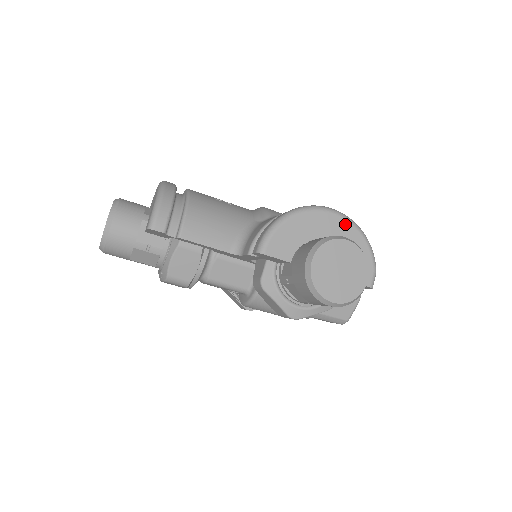
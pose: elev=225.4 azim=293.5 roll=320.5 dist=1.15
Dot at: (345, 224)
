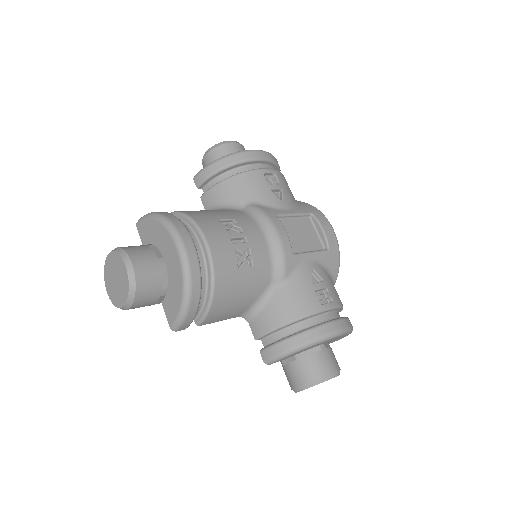
Dot at: occluded
